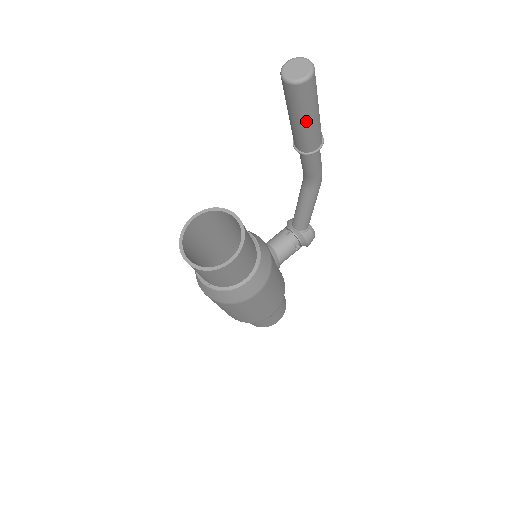
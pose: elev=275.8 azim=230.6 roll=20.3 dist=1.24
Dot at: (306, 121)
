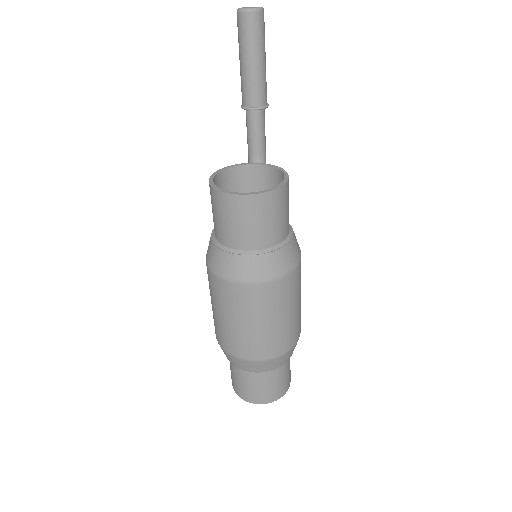
Dot at: (263, 60)
